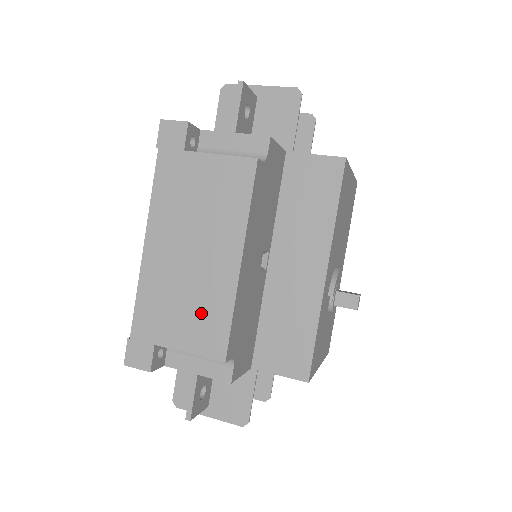
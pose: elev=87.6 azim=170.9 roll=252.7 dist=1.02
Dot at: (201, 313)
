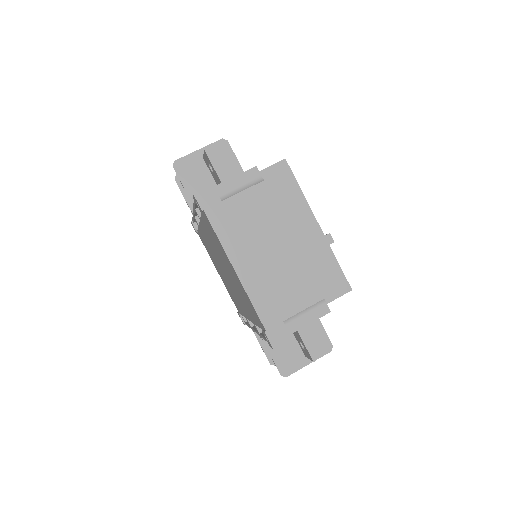
Dot at: (297, 282)
